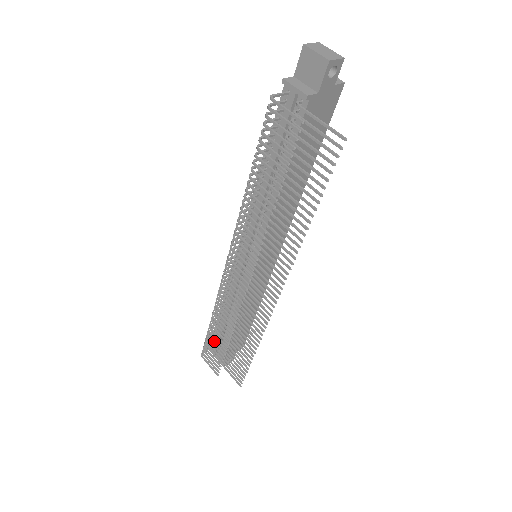
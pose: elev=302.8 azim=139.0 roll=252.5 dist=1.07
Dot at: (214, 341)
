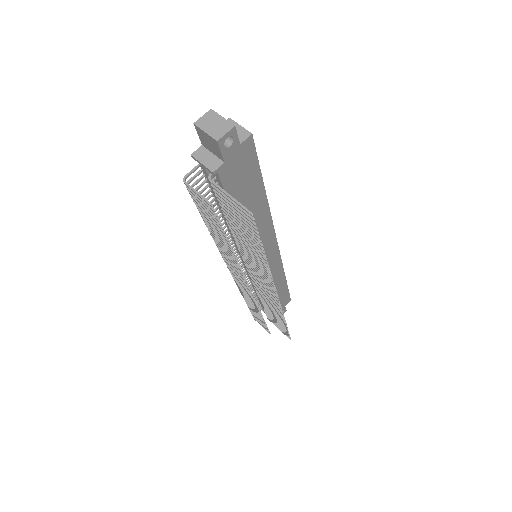
Dot at: (255, 313)
